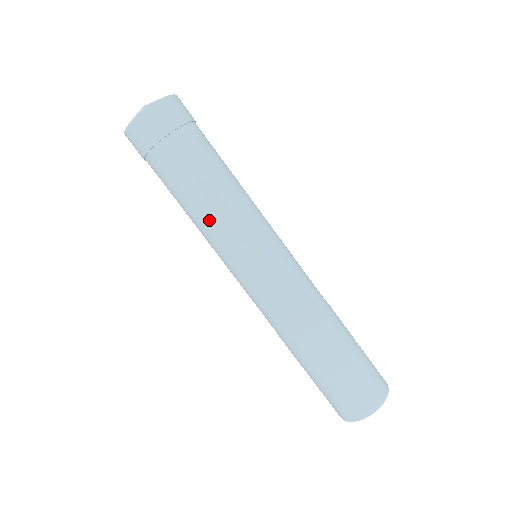
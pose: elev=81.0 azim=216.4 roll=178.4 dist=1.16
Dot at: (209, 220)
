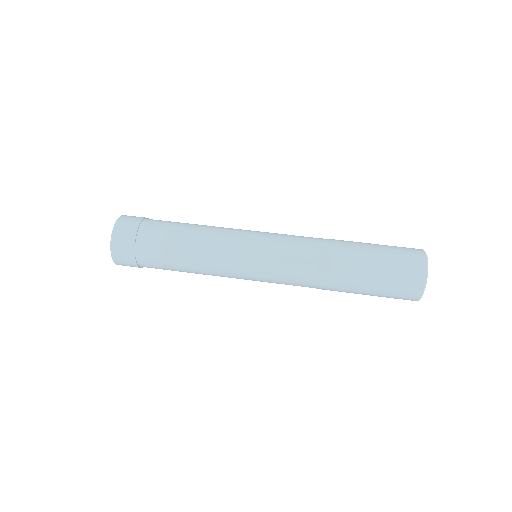
Dot at: (204, 256)
